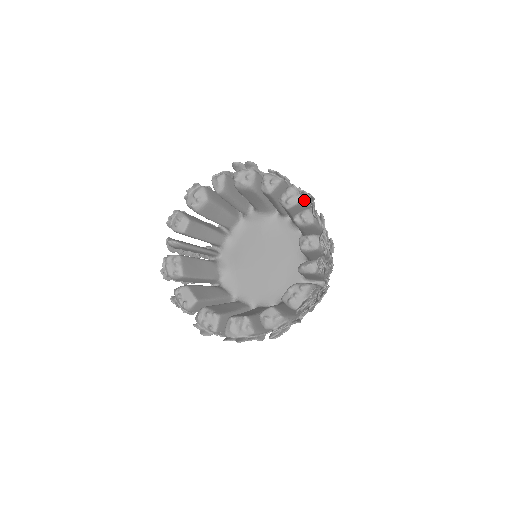
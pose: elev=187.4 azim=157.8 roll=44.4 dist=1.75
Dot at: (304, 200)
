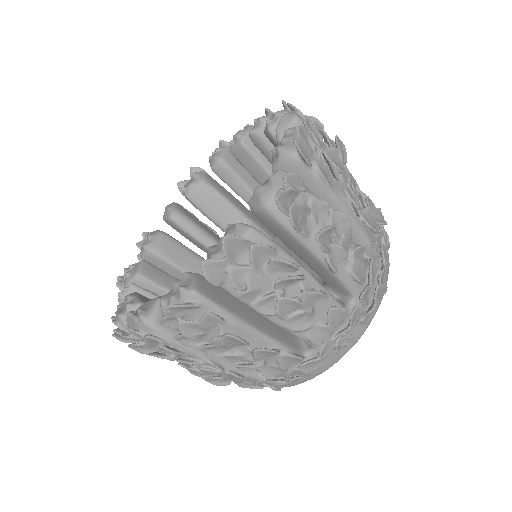
Dot at: occluded
